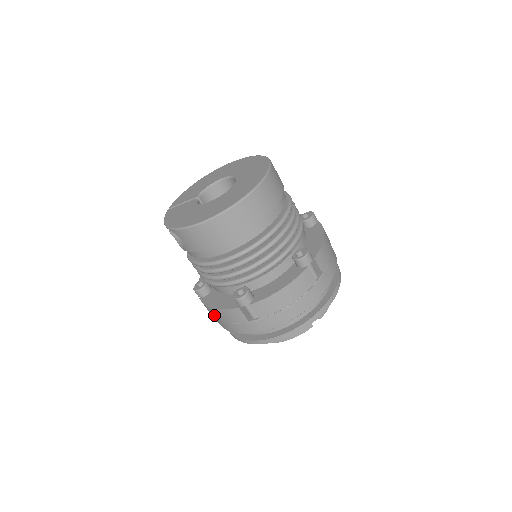
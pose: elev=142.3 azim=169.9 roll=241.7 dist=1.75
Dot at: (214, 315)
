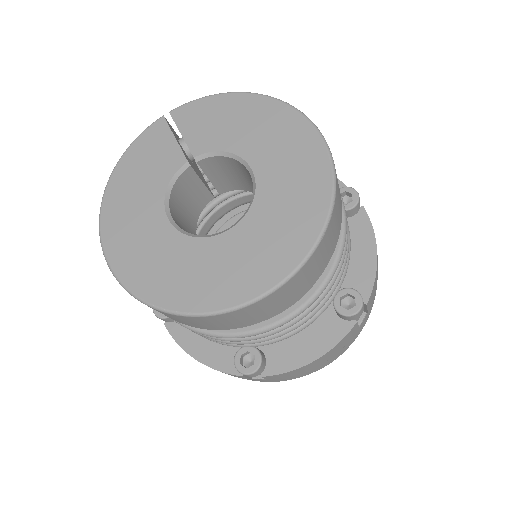
Dot at: occluded
